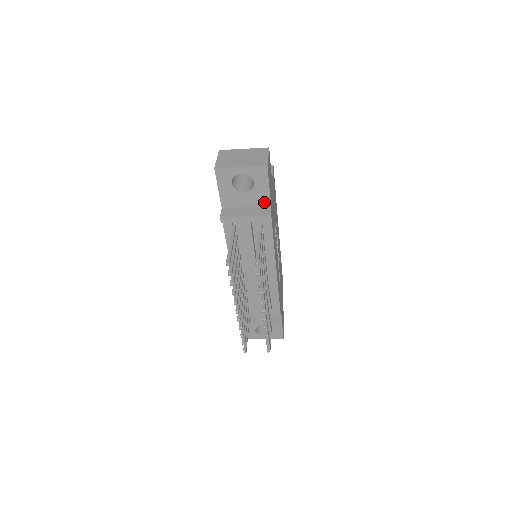
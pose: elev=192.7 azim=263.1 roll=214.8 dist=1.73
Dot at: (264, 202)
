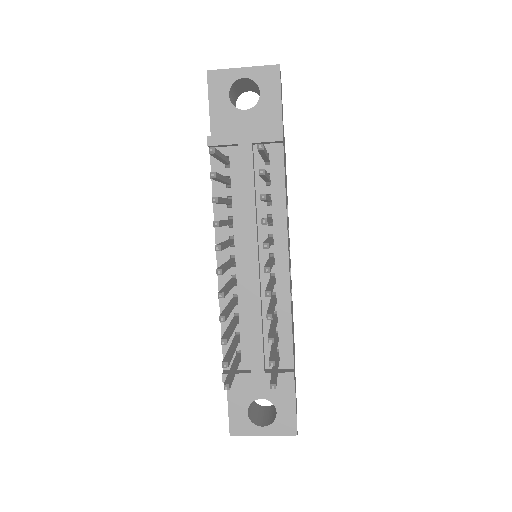
Dot at: (273, 127)
